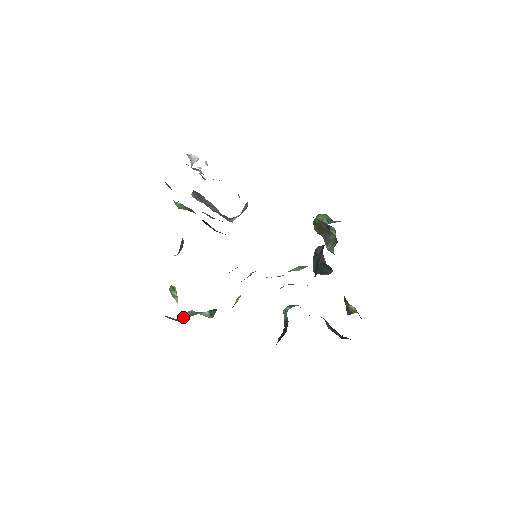
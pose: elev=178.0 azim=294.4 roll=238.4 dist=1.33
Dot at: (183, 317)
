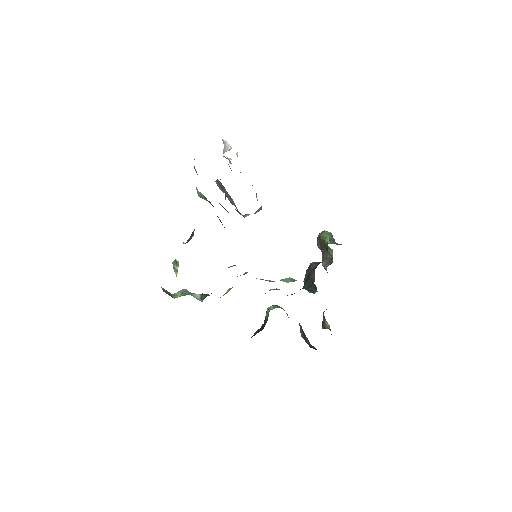
Dot at: (177, 294)
